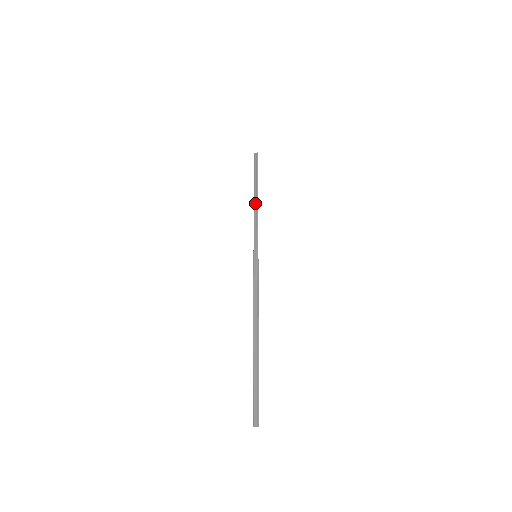
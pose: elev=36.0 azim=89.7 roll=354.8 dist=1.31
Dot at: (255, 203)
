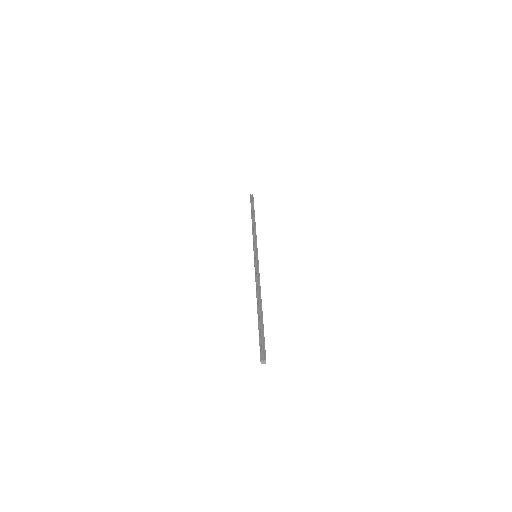
Dot at: (253, 224)
